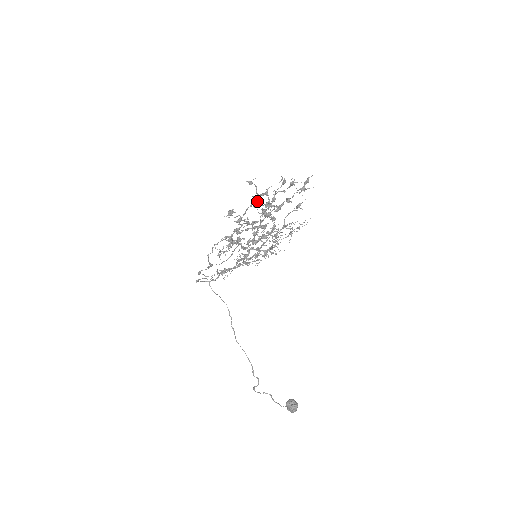
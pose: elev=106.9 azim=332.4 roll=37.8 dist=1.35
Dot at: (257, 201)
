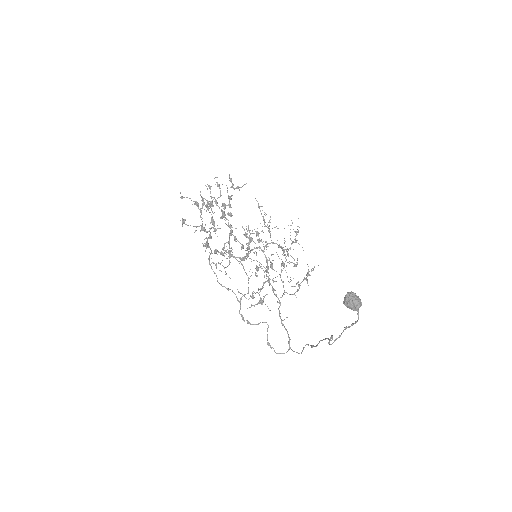
Dot at: (197, 204)
